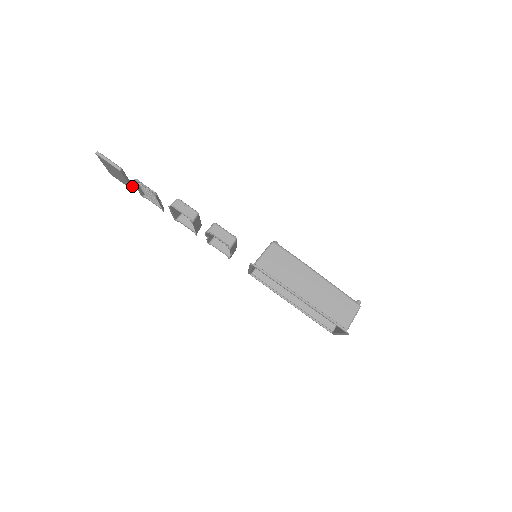
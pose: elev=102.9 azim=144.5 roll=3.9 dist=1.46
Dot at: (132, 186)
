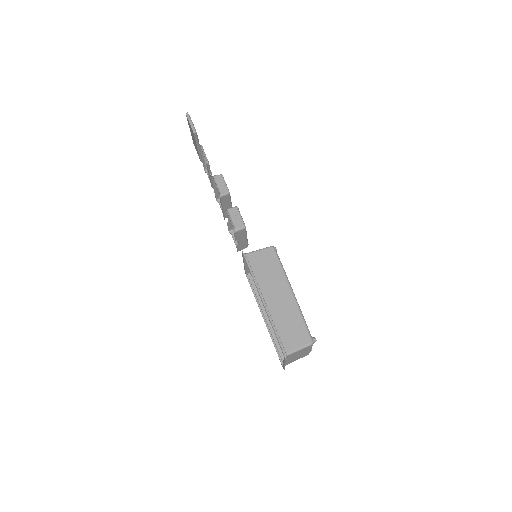
Dot at: occluded
